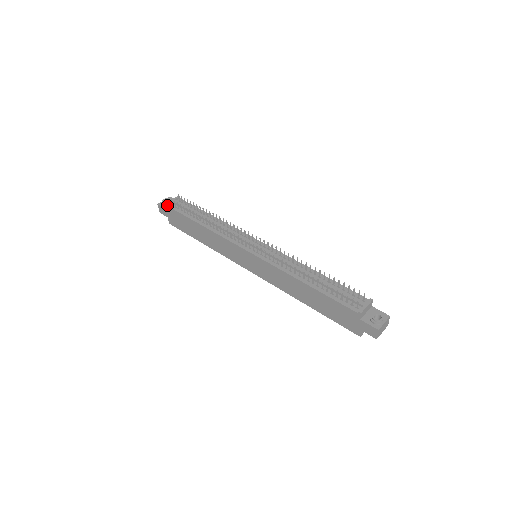
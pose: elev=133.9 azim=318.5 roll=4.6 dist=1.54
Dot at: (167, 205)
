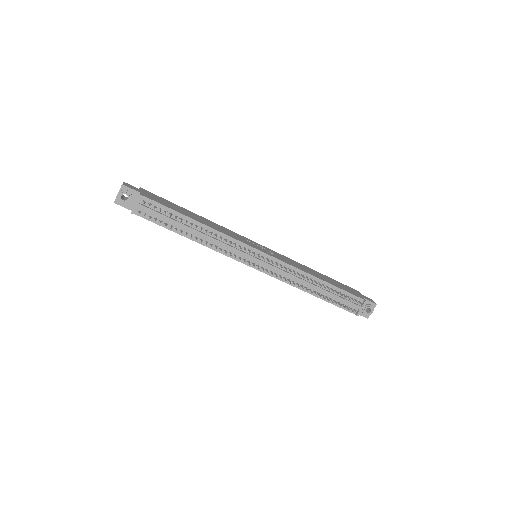
Dot at: occluded
